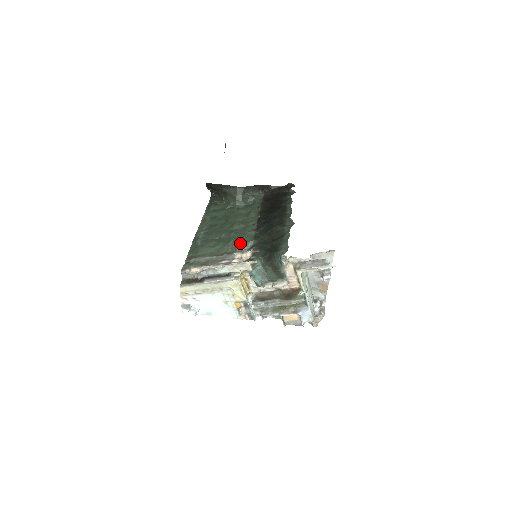
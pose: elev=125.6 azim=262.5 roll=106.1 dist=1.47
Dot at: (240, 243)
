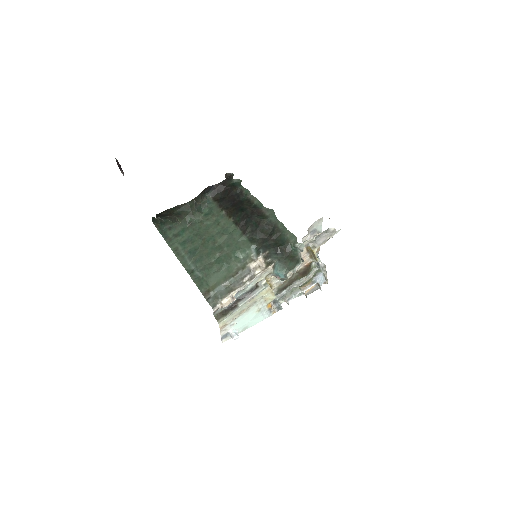
Dot at: (243, 253)
